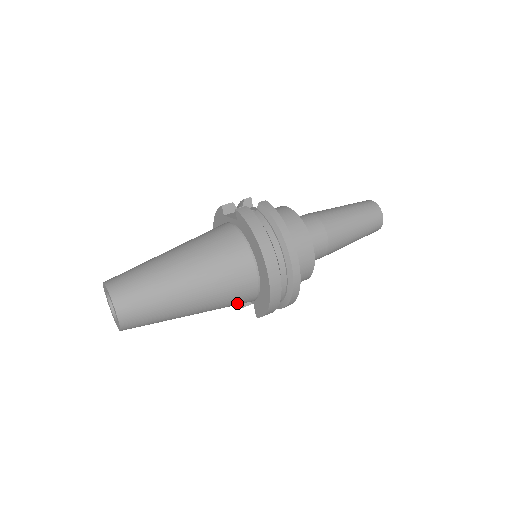
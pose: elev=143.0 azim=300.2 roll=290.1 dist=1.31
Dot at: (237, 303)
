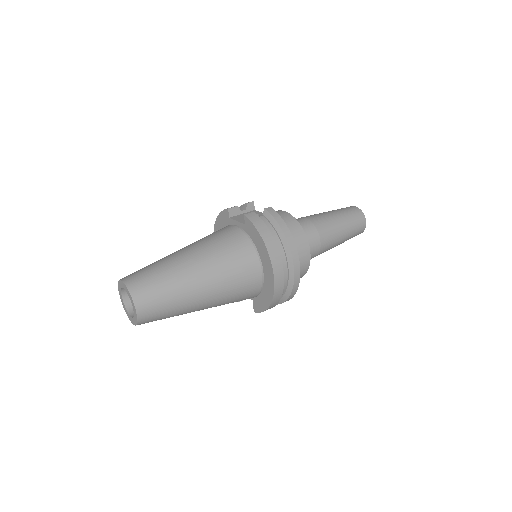
Dot at: (240, 300)
